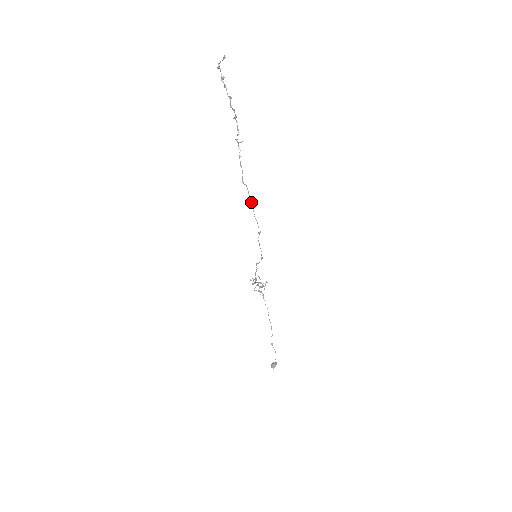
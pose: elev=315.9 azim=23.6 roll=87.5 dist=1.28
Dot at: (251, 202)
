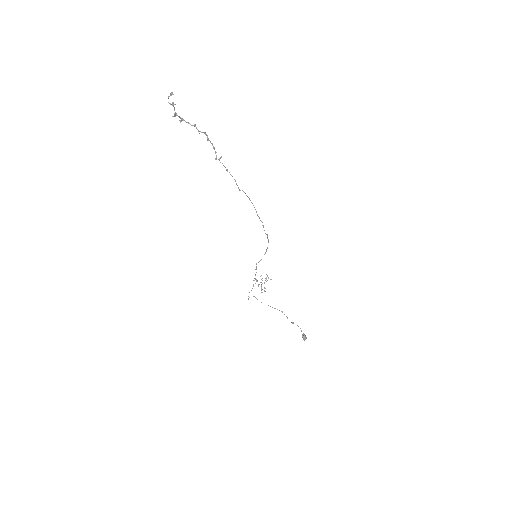
Dot at: occluded
